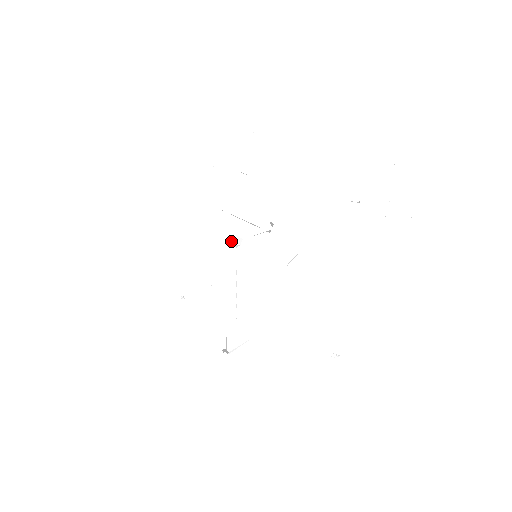
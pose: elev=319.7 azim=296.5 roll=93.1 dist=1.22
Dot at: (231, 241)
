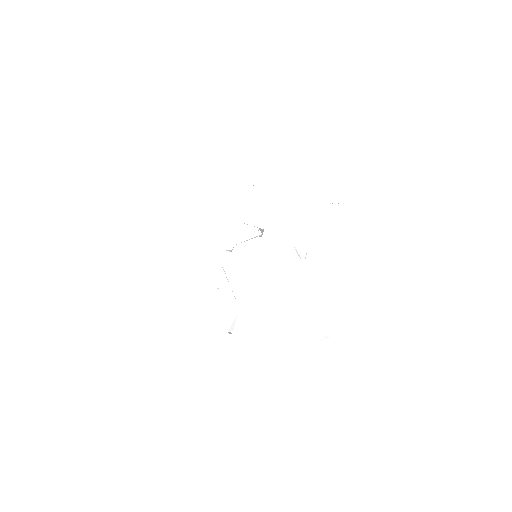
Dot at: (225, 247)
